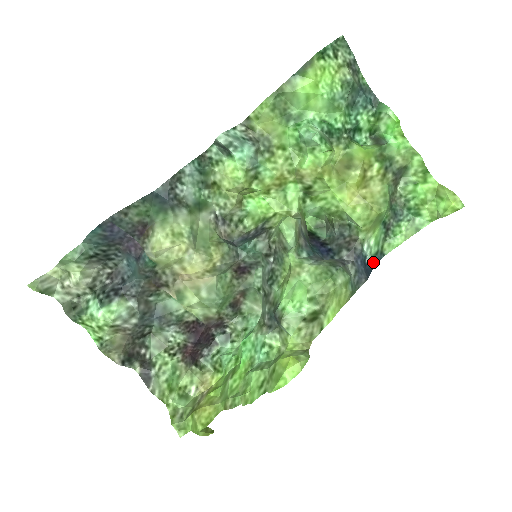
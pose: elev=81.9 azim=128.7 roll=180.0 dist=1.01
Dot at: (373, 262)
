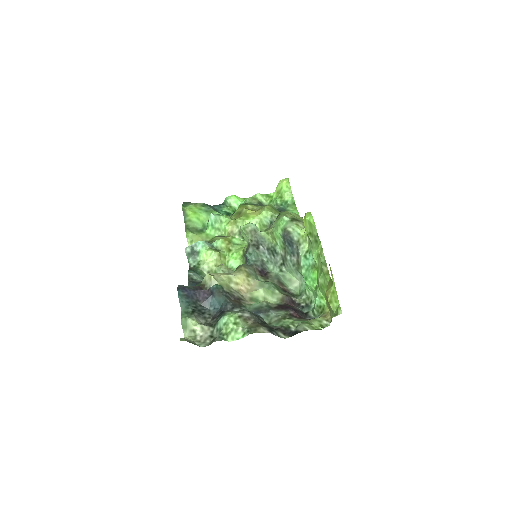
Dot at: occluded
